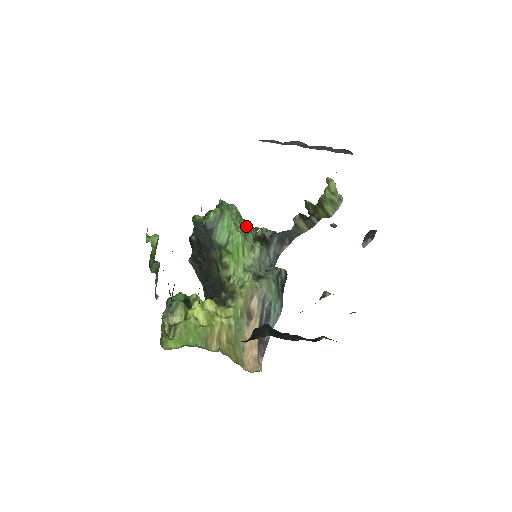
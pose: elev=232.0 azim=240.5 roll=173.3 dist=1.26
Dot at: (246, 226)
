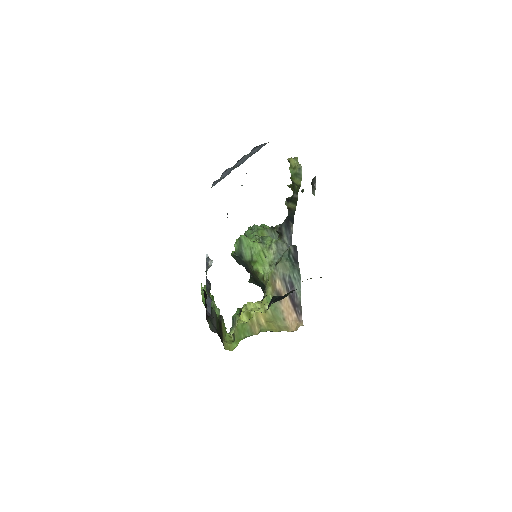
Dot at: (269, 232)
